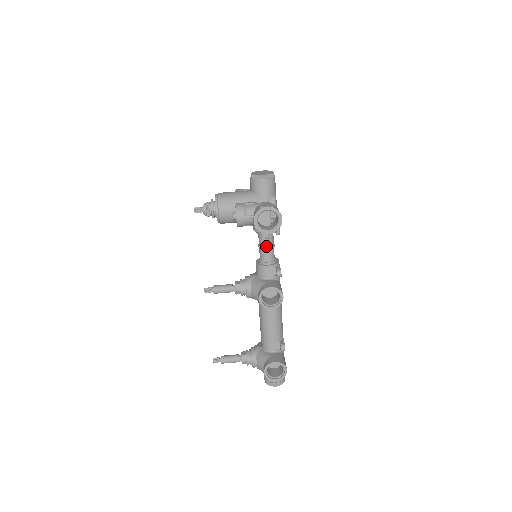
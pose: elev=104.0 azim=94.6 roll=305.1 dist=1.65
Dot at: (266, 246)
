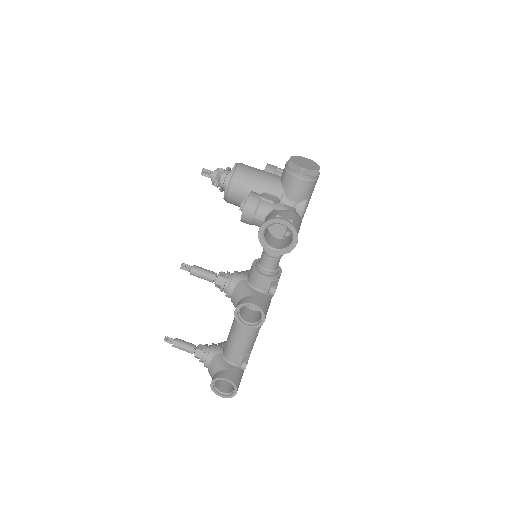
Dot at: occluded
